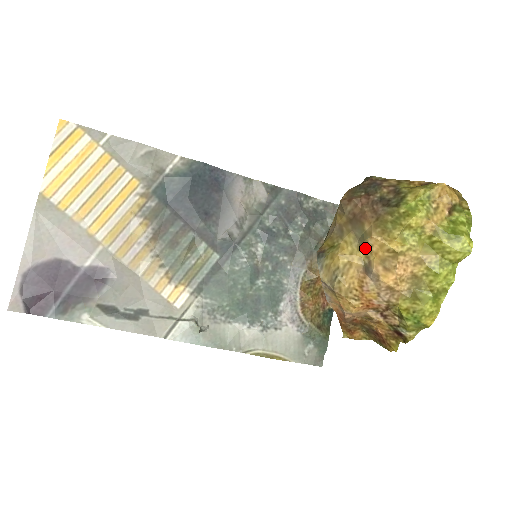
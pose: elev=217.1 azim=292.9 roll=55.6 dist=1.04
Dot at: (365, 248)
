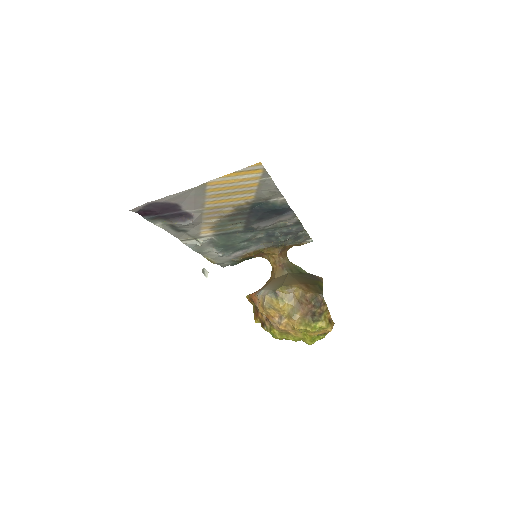
Dot at: (289, 317)
